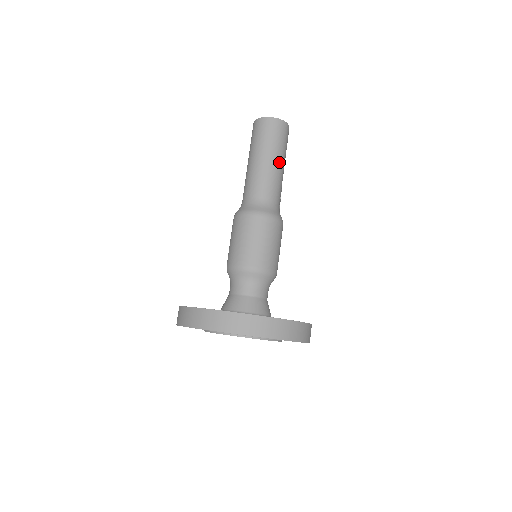
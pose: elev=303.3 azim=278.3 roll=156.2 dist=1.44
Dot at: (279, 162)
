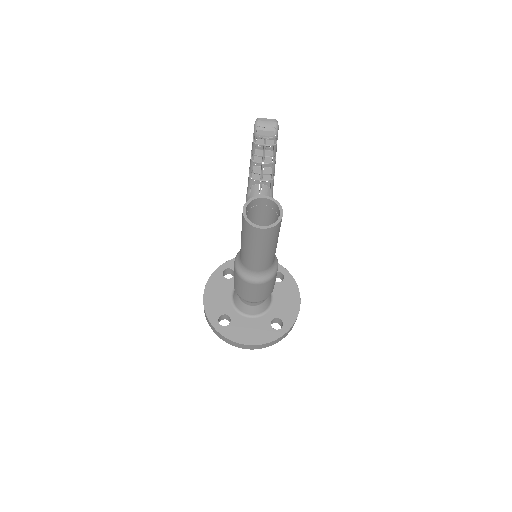
Dot at: (273, 248)
